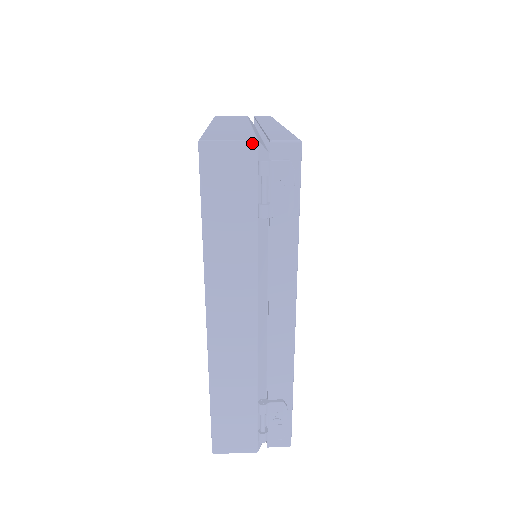
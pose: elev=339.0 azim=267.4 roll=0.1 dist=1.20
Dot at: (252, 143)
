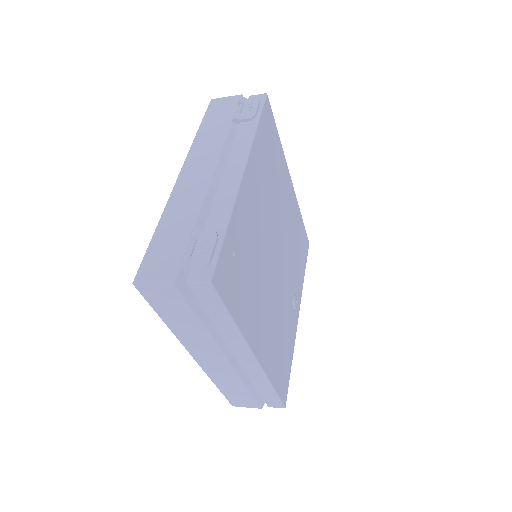
Dot at: (239, 96)
